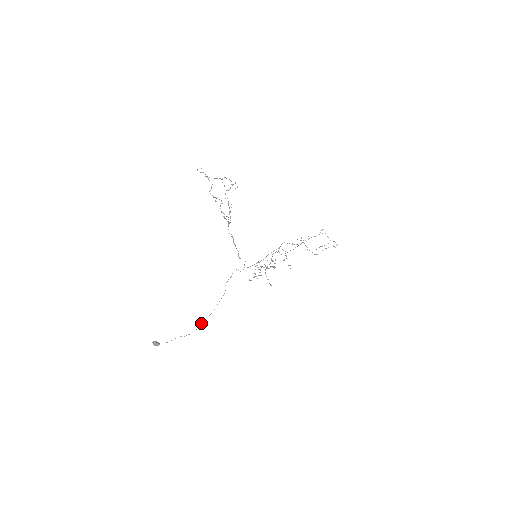
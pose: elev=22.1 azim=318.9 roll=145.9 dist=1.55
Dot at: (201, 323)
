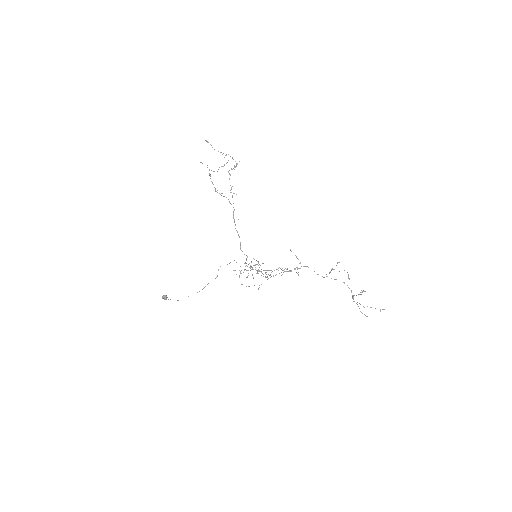
Dot at: occluded
